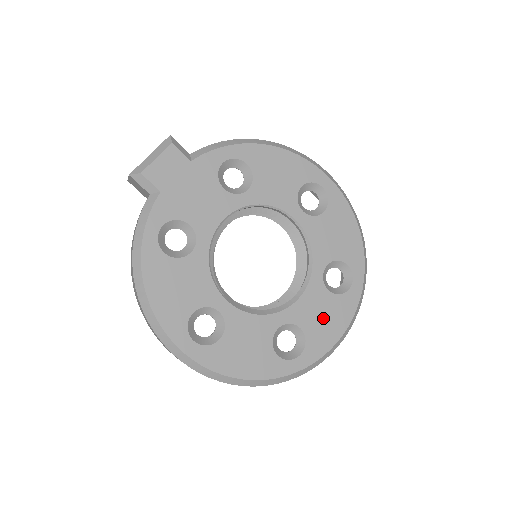
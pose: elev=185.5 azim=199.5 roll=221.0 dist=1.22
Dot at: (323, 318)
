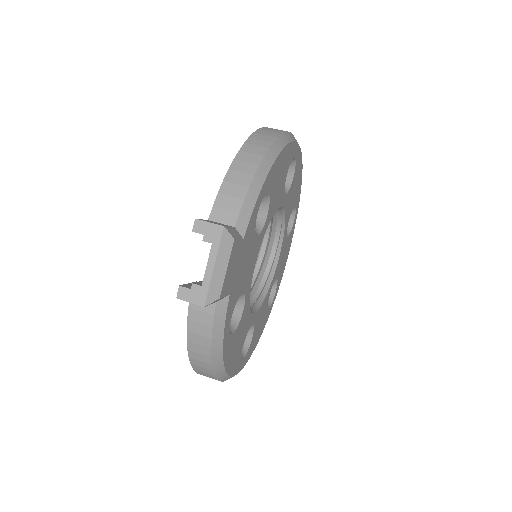
Dot at: (284, 258)
